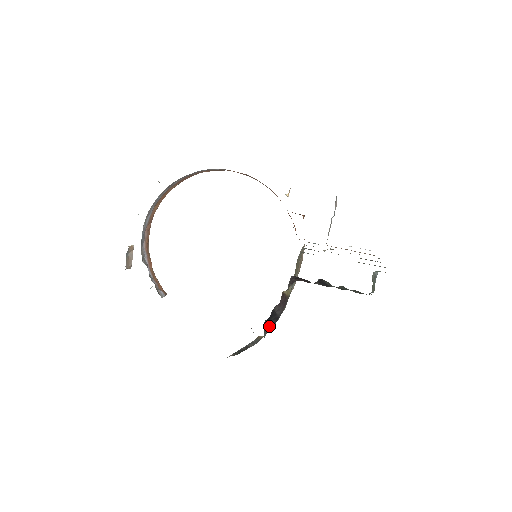
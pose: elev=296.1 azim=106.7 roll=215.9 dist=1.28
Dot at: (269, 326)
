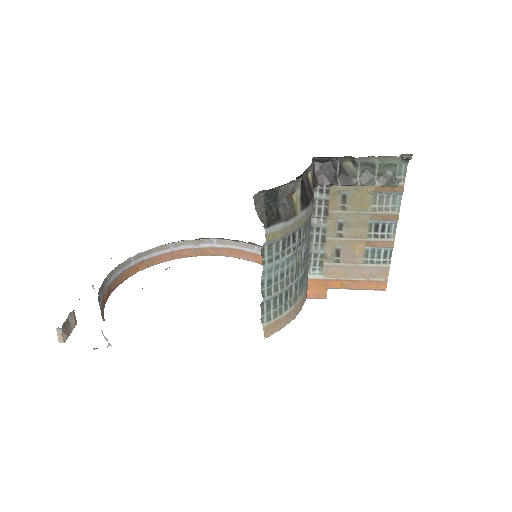
Dot at: (300, 200)
